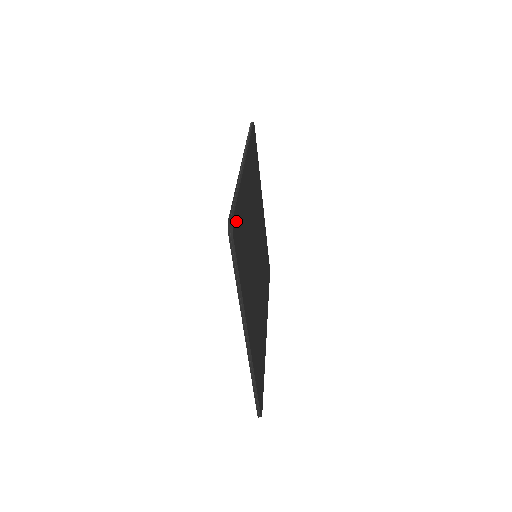
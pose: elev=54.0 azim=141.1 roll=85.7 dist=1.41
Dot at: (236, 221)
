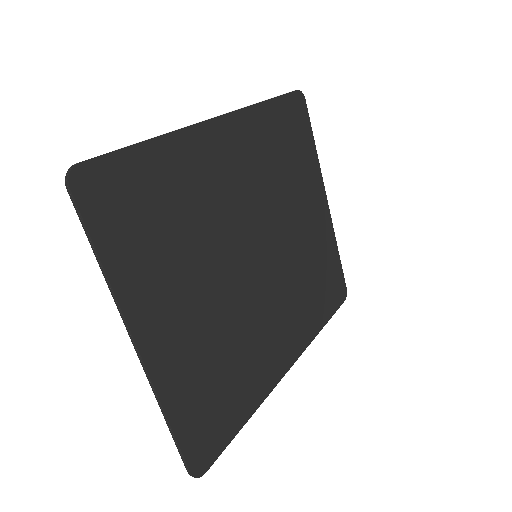
Dot at: (106, 173)
